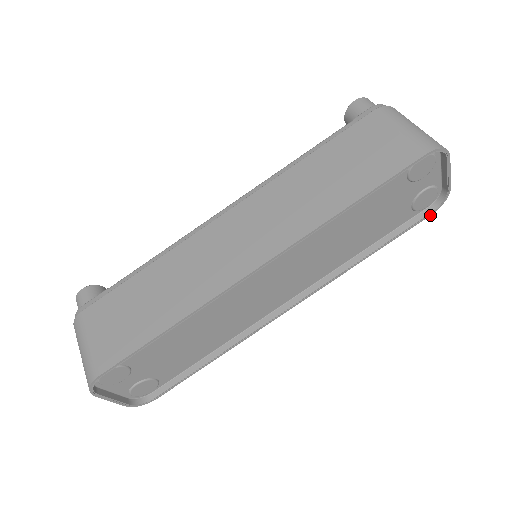
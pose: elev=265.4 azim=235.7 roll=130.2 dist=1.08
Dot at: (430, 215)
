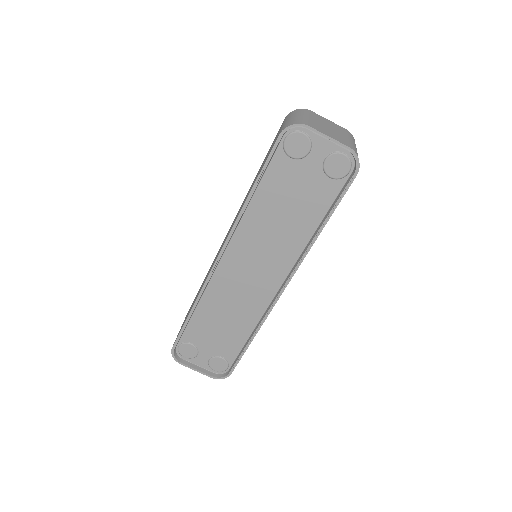
Dot at: (355, 177)
